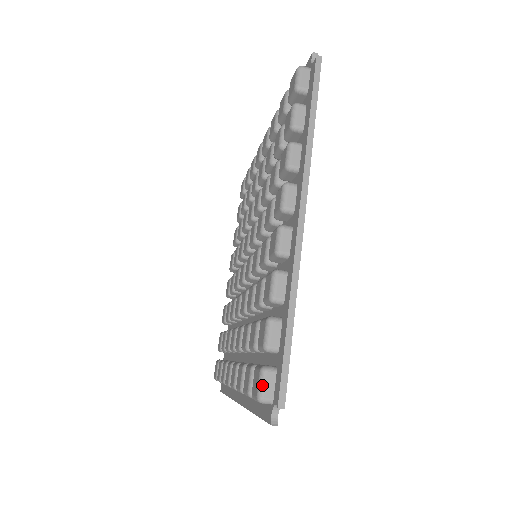
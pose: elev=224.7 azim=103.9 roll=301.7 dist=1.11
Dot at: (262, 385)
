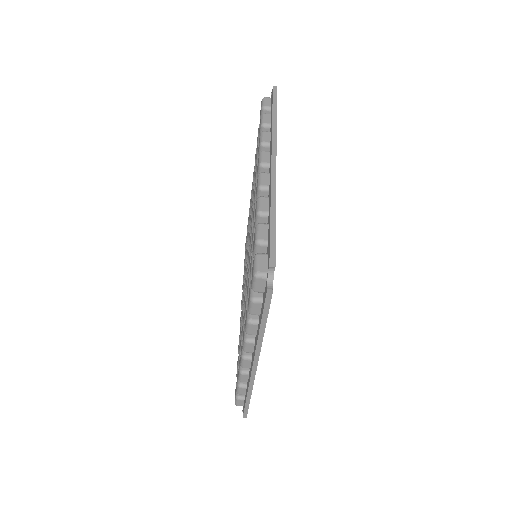
Dot at: (256, 264)
